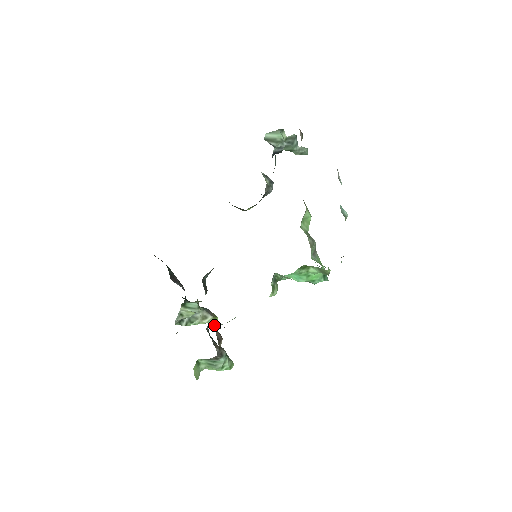
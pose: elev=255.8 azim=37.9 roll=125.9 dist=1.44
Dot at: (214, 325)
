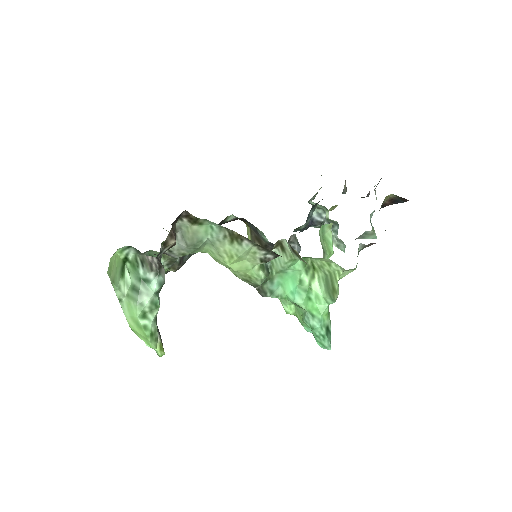
Dot at: (176, 224)
